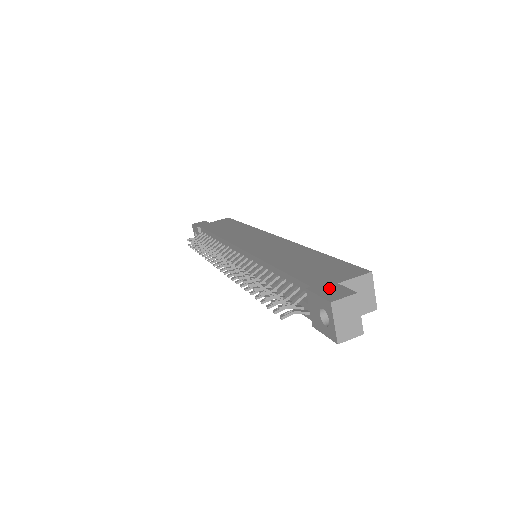
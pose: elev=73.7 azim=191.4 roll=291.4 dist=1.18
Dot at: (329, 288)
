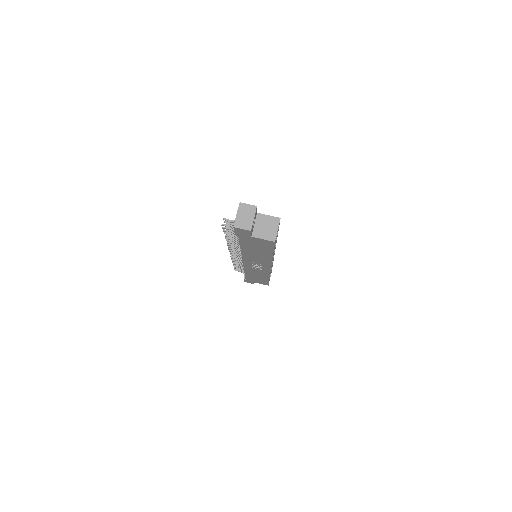
Dot at: occluded
